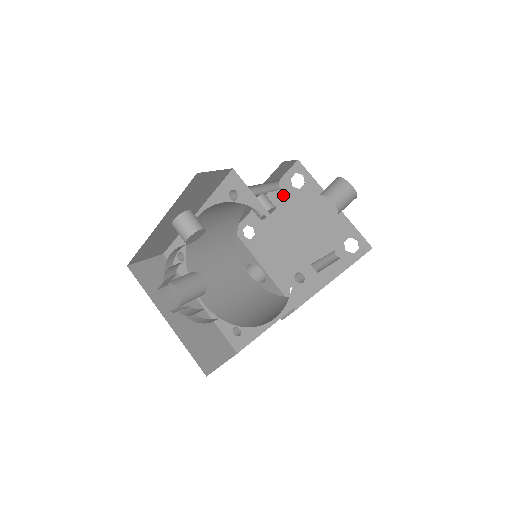
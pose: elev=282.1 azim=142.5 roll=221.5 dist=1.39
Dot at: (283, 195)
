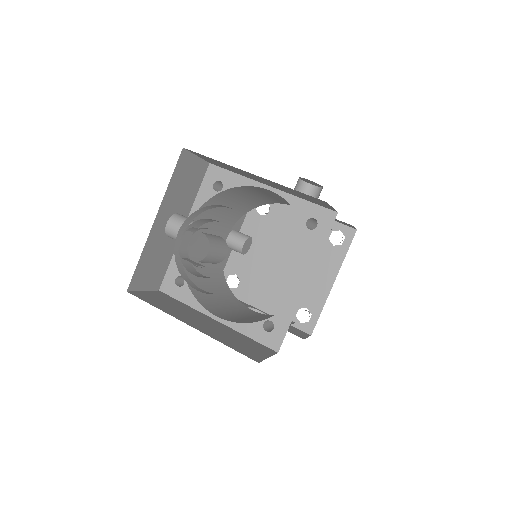
Dot at: (254, 228)
